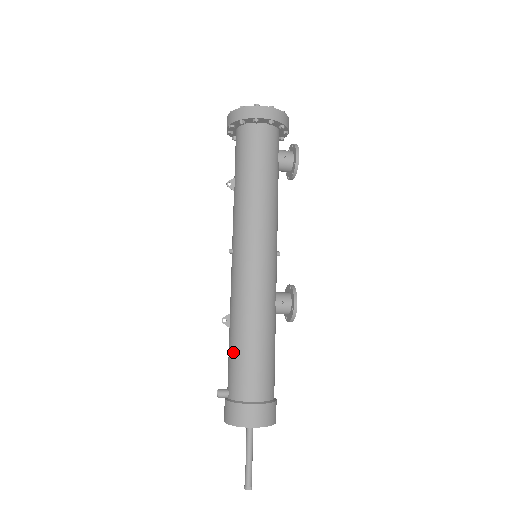
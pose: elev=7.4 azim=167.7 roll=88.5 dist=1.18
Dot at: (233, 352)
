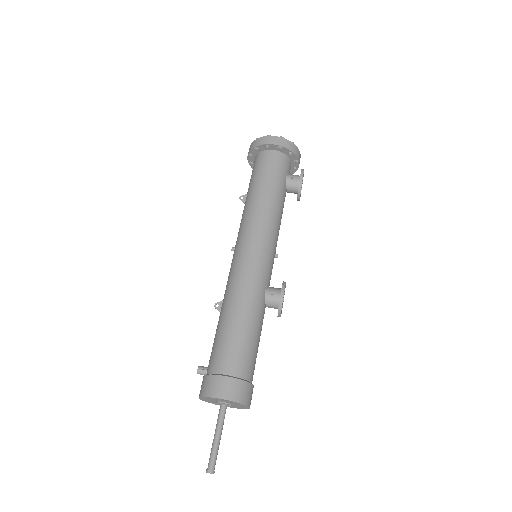
Dot at: (217, 330)
